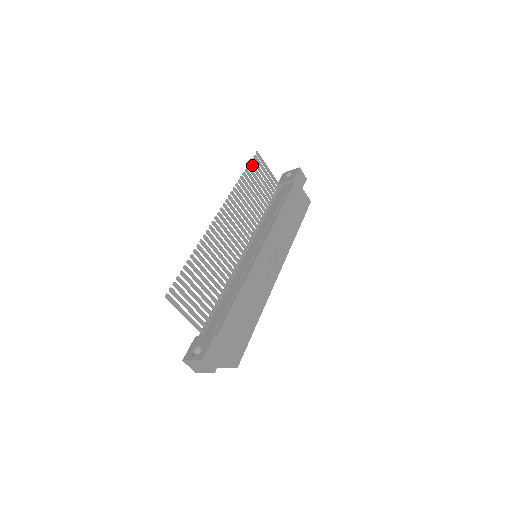
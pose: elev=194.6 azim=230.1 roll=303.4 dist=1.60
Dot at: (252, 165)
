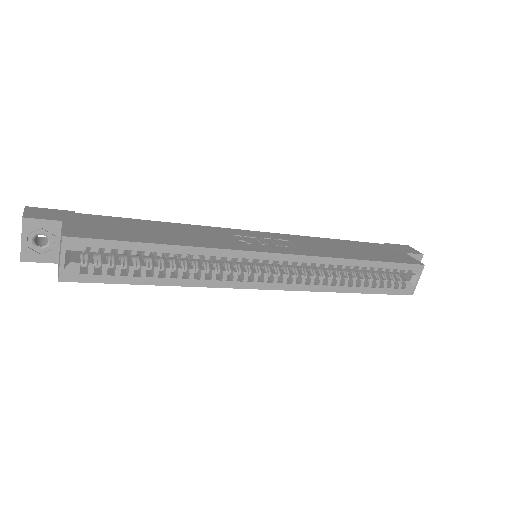
Dot at: occluded
